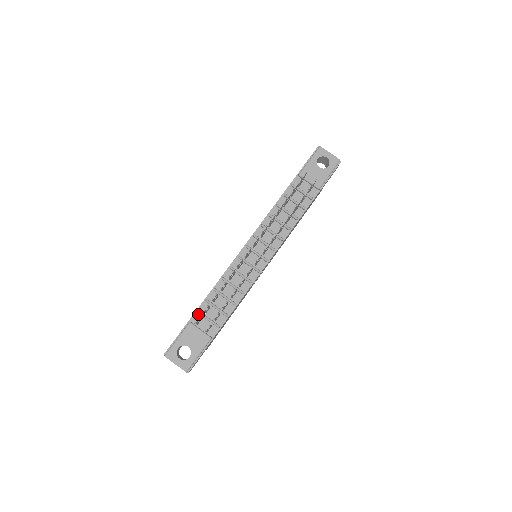
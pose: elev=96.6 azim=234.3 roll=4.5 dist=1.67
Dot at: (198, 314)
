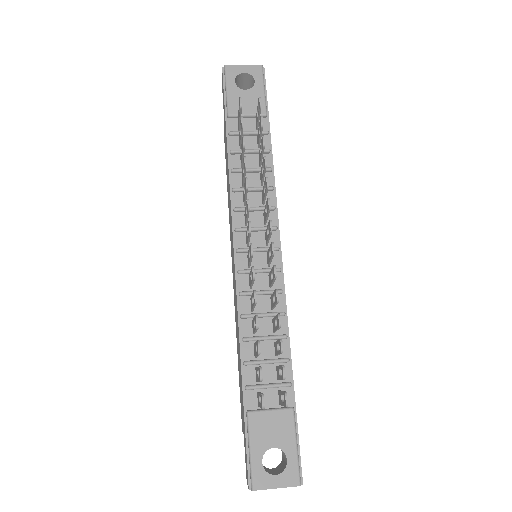
Dot at: (249, 391)
